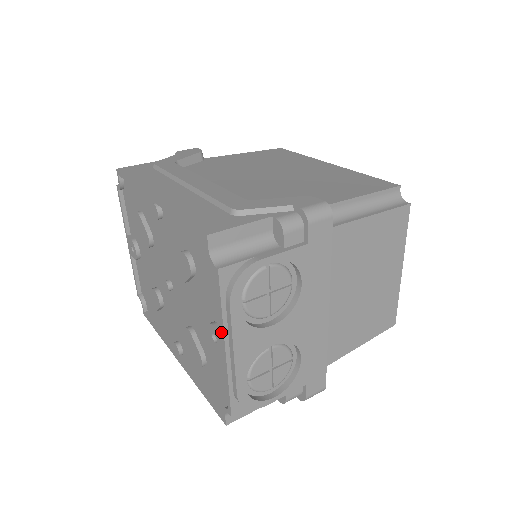
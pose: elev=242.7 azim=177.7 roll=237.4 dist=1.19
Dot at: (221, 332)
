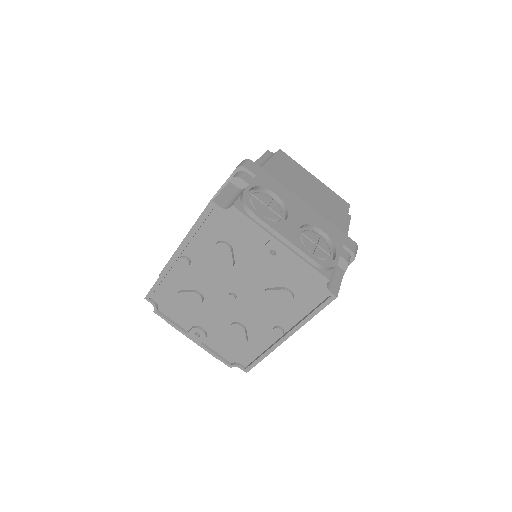
Dot at: (269, 238)
